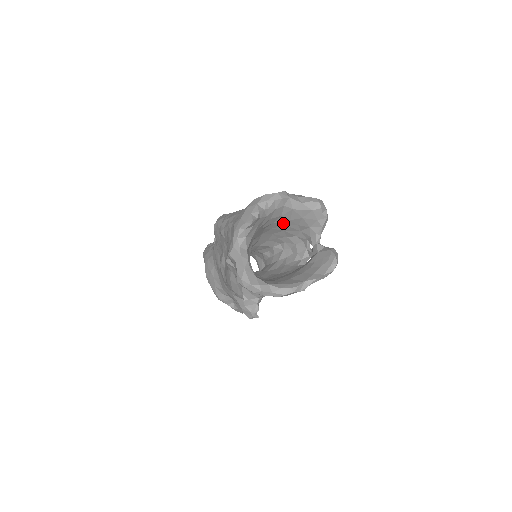
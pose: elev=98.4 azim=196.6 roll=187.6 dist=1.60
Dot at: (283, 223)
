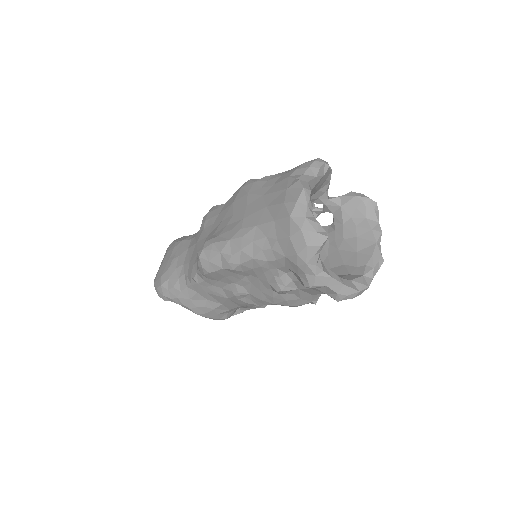
Dot at: occluded
